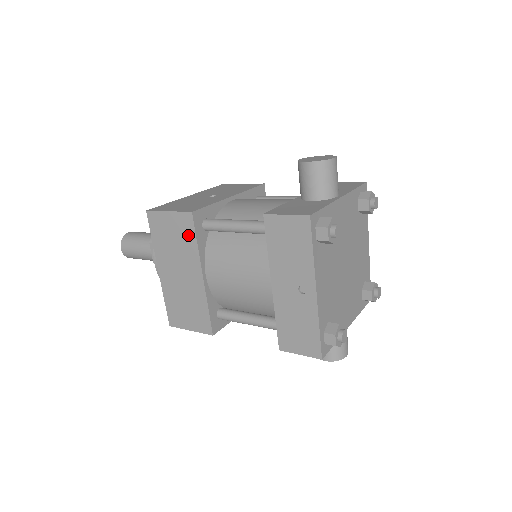
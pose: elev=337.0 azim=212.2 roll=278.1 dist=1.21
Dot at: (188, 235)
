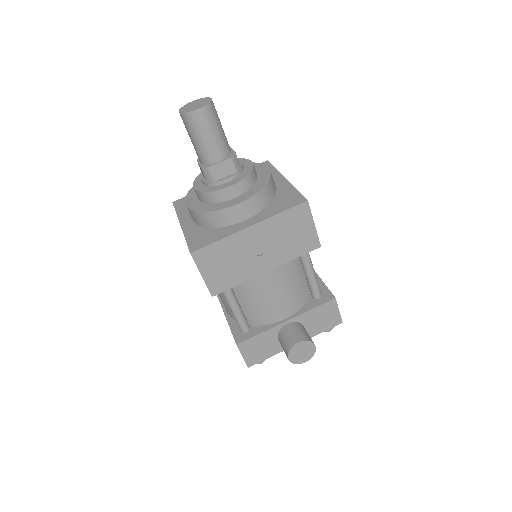
Dot at: occluded
